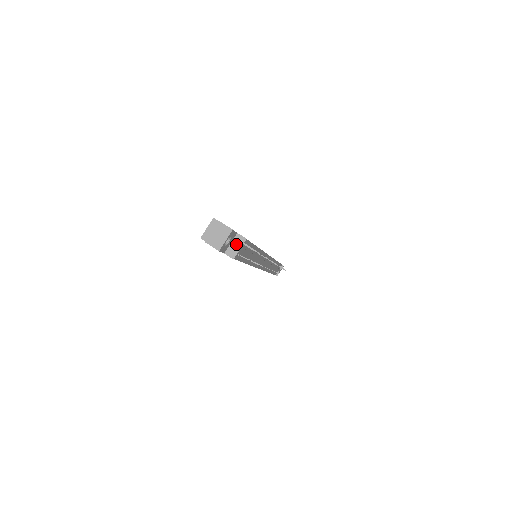
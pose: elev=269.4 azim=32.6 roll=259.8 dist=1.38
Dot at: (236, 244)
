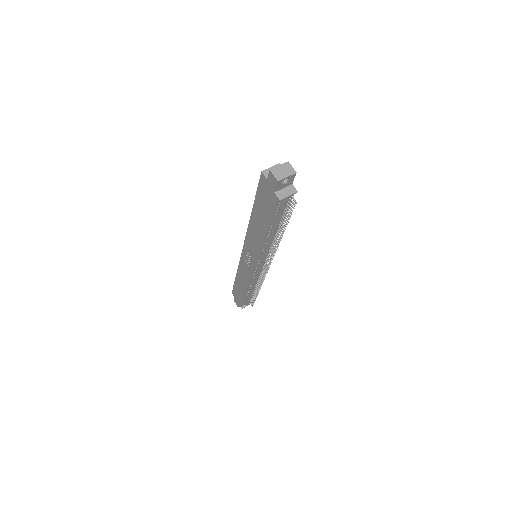
Dot at: (287, 191)
